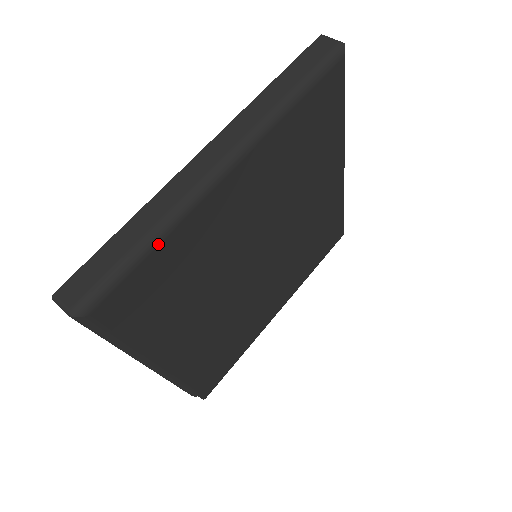
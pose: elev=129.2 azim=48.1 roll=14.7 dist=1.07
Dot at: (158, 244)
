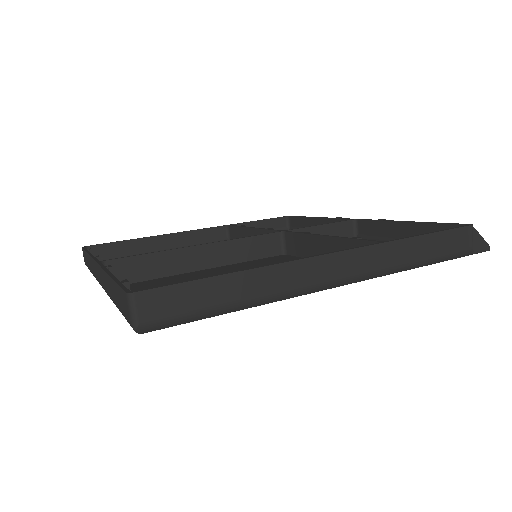
Dot at: occluded
